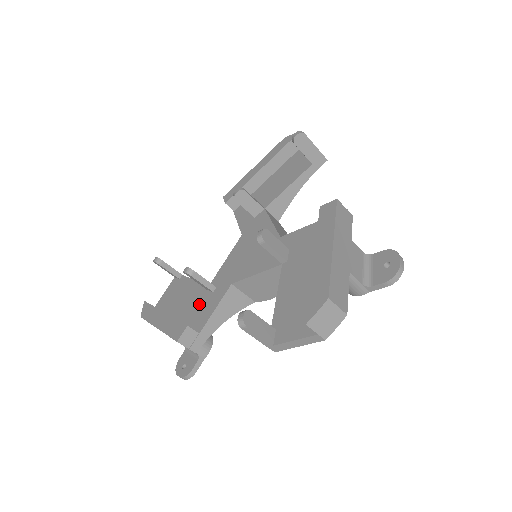
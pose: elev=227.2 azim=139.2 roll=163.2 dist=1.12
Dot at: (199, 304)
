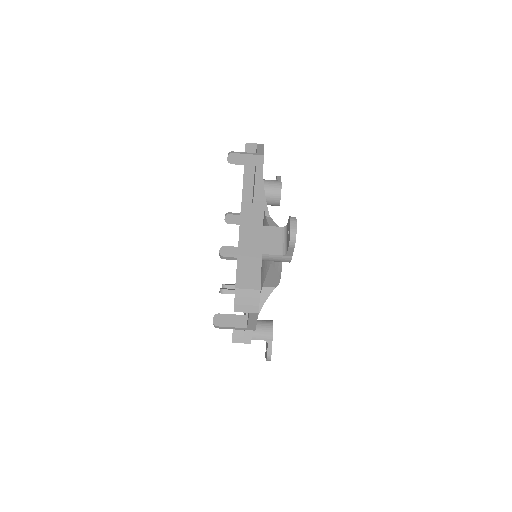
Dot at: occluded
